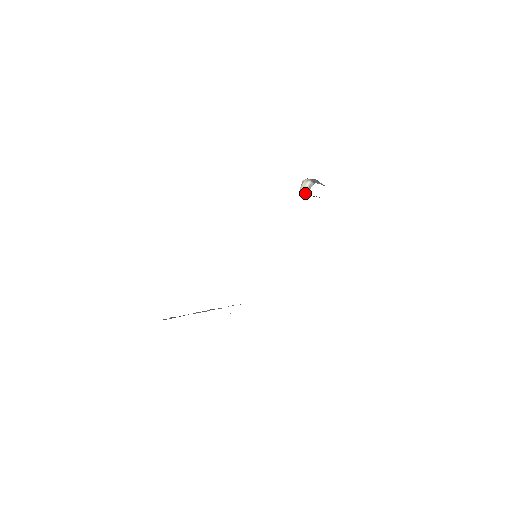
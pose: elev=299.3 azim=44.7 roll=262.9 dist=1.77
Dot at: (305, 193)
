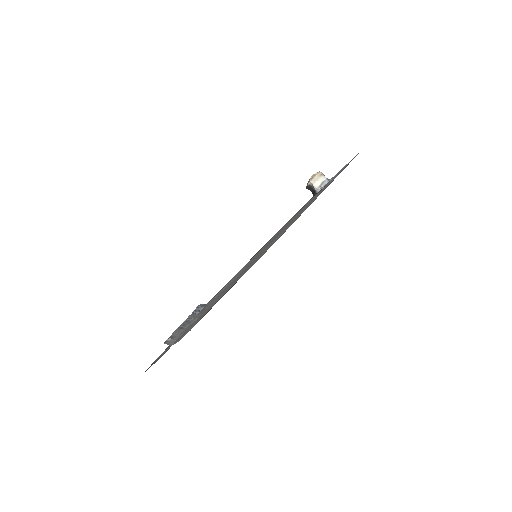
Dot at: (315, 188)
